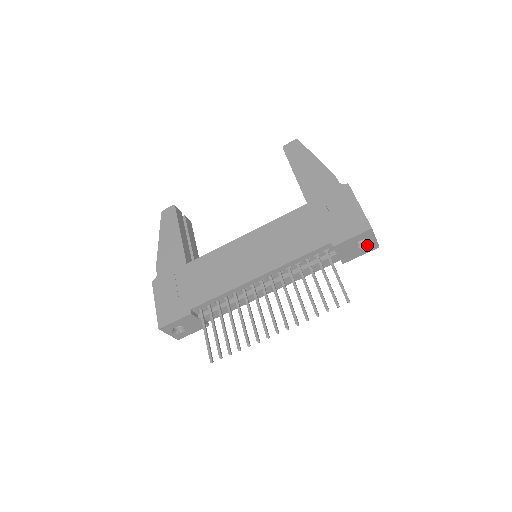
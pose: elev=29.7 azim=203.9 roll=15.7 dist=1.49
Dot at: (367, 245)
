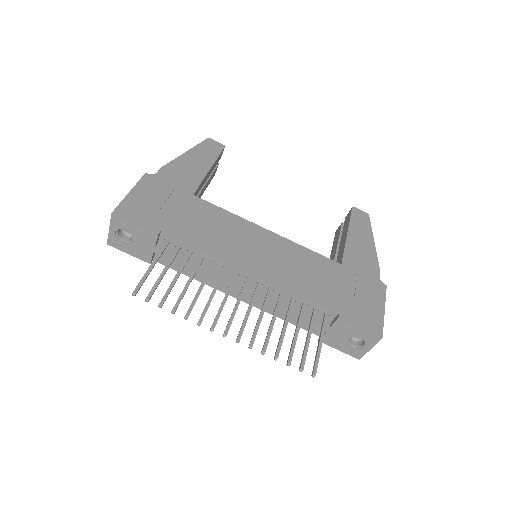
Dot at: (356, 347)
